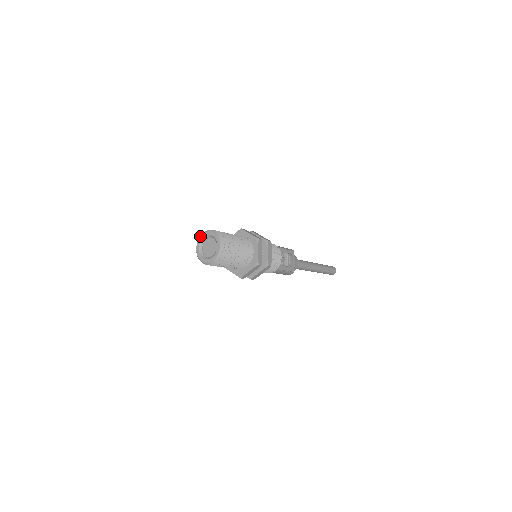
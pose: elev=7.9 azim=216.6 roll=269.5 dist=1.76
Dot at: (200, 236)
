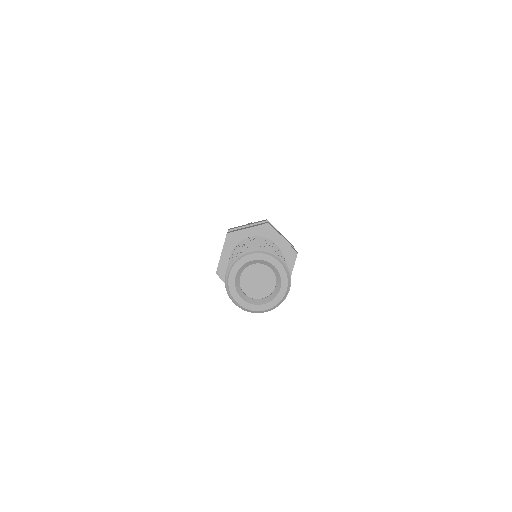
Dot at: (227, 281)
